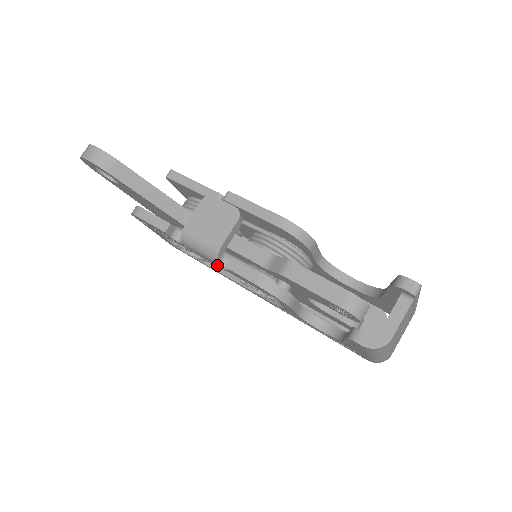
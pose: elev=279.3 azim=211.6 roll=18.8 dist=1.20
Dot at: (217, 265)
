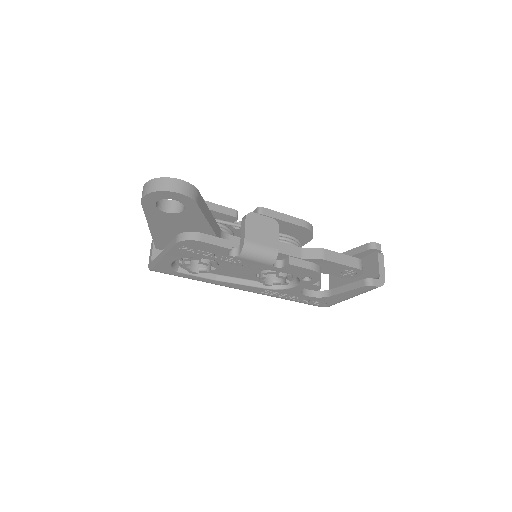
Dot at: (263, 267)
